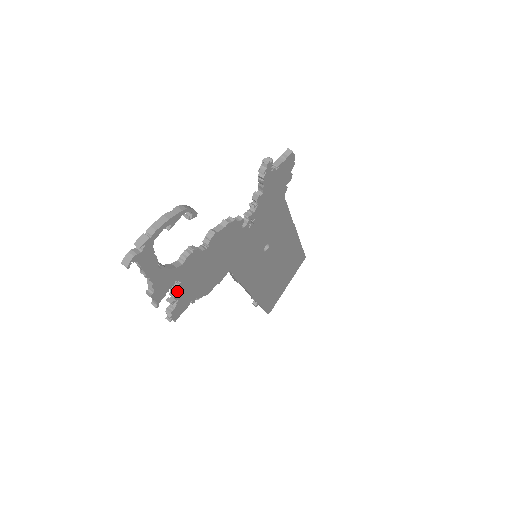
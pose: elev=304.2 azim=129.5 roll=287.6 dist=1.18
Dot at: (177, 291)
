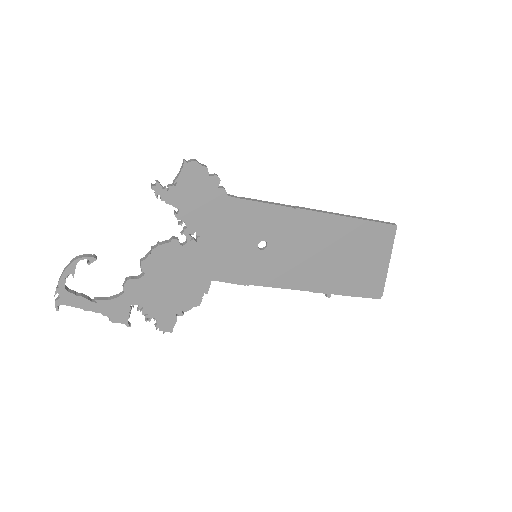
Dot at: (143, 312)
